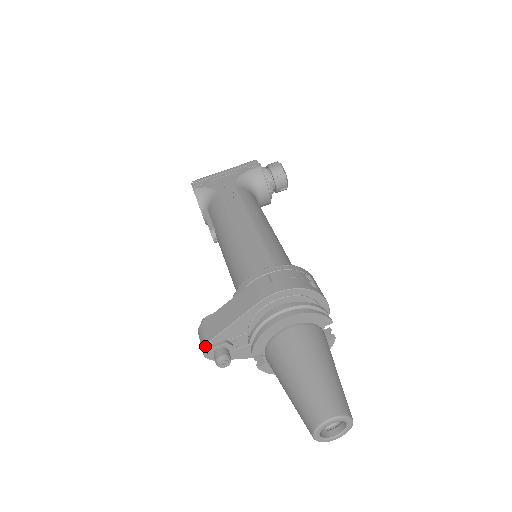
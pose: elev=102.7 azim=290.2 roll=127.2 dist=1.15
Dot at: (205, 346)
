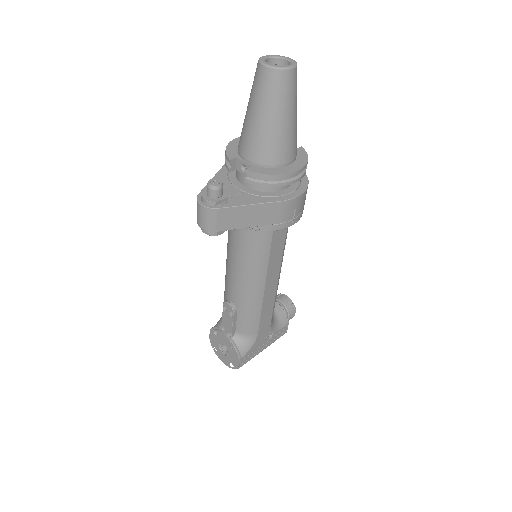
Dot at: (197, 197)
